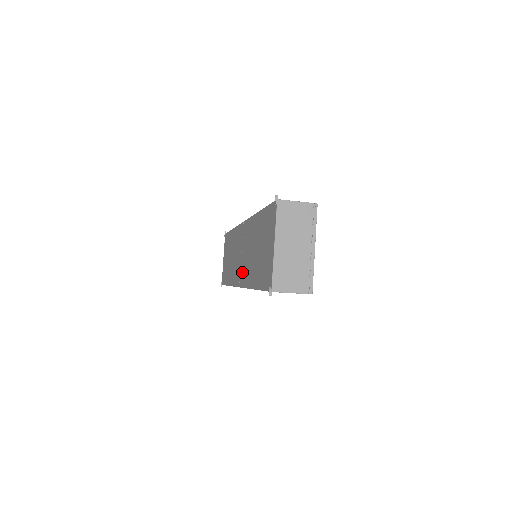
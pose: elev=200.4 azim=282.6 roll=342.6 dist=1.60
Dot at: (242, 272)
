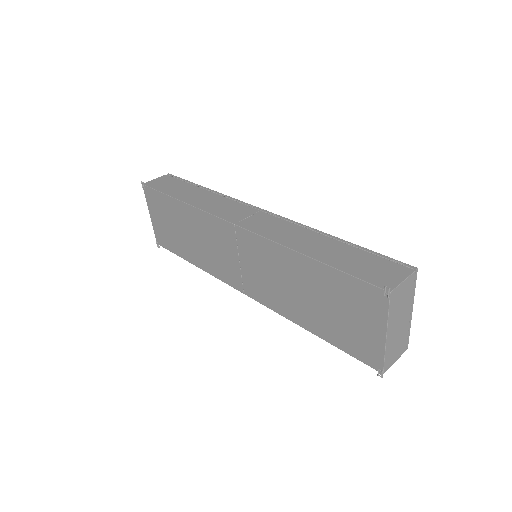
Dot at: (252, 286)
